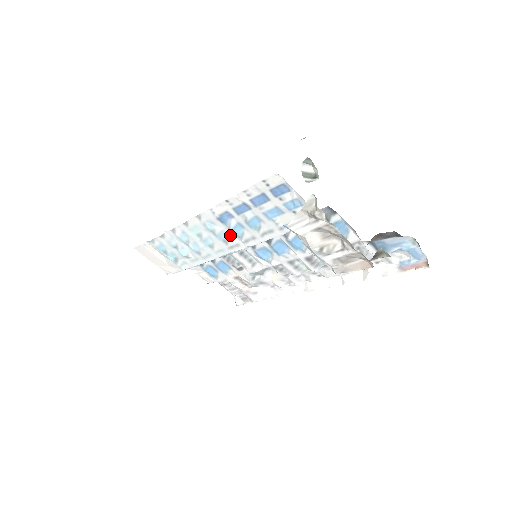
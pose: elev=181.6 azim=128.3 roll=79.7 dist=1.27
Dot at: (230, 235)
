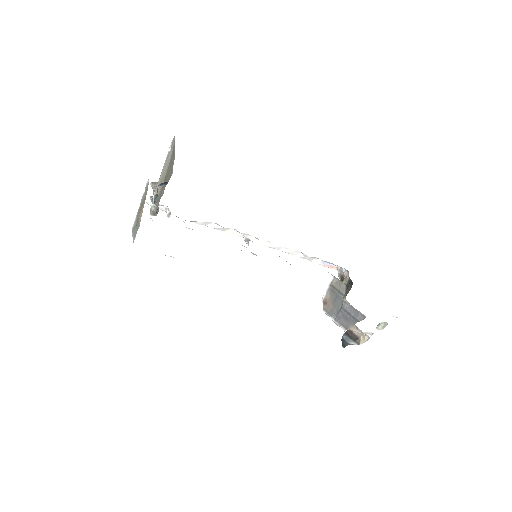
Dot at: occluded
